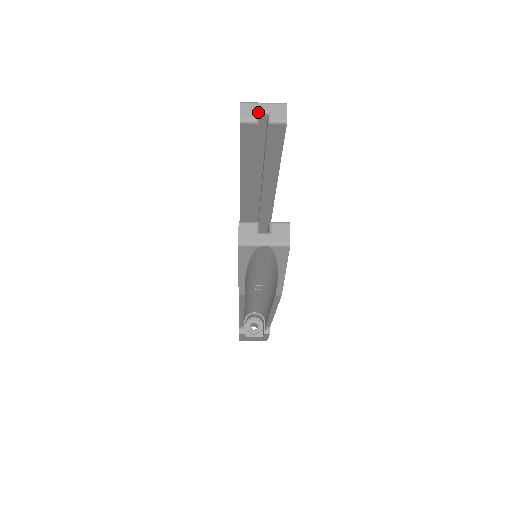
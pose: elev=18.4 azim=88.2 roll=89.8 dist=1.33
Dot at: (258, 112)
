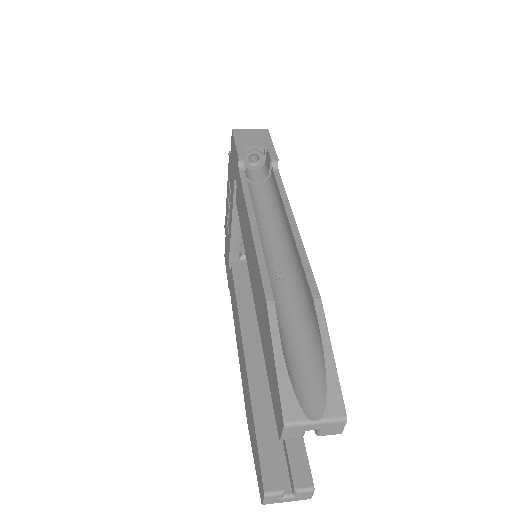
Dot at: occluded
